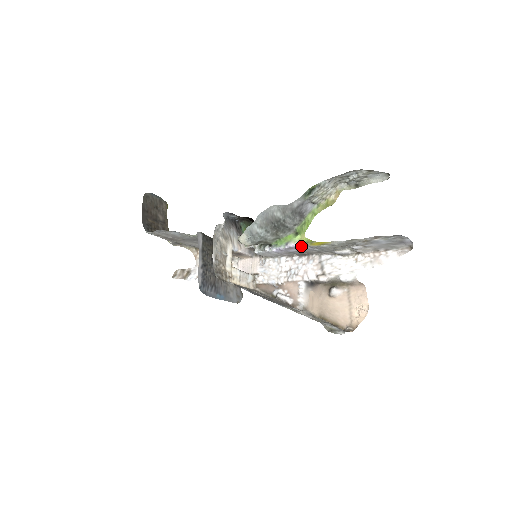
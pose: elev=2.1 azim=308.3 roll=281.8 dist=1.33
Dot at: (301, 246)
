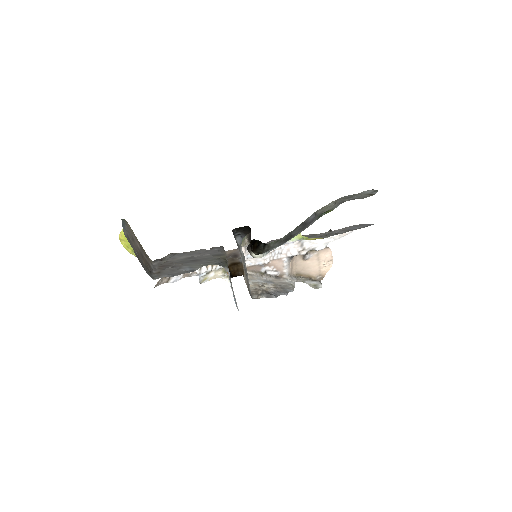
Dot at: occluded
